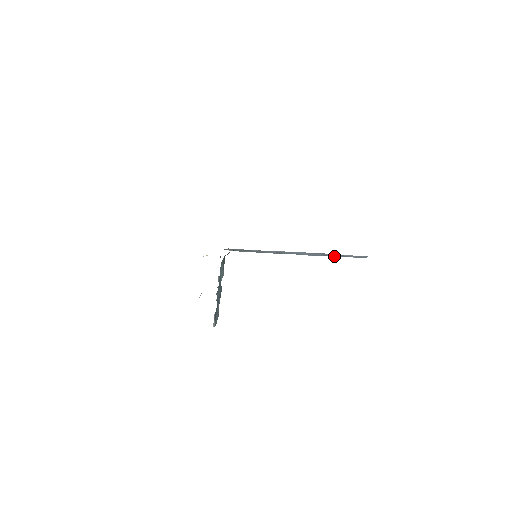
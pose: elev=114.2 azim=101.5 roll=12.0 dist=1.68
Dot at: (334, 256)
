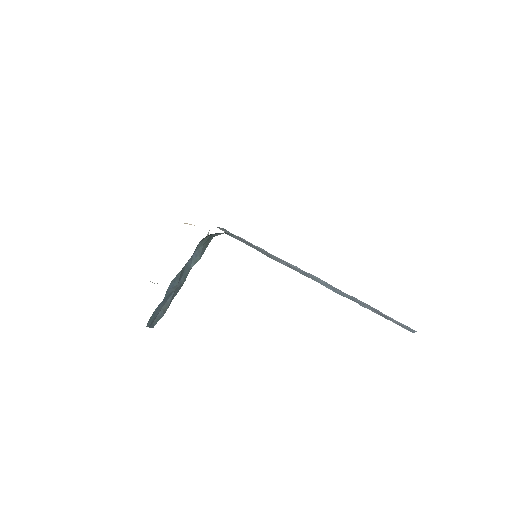
Dot at: (368, 308)
